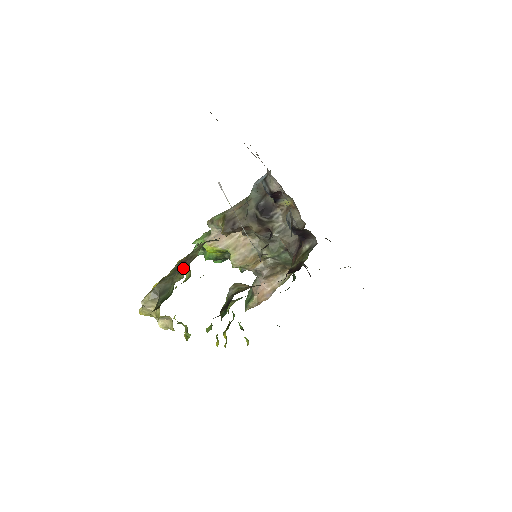
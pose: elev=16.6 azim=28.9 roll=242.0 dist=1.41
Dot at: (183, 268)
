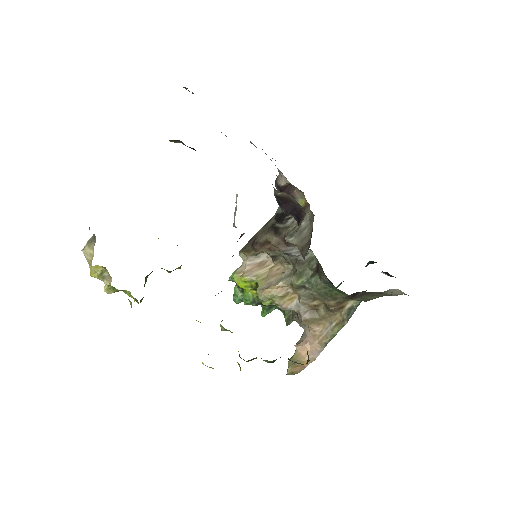
Dot at: occluded
